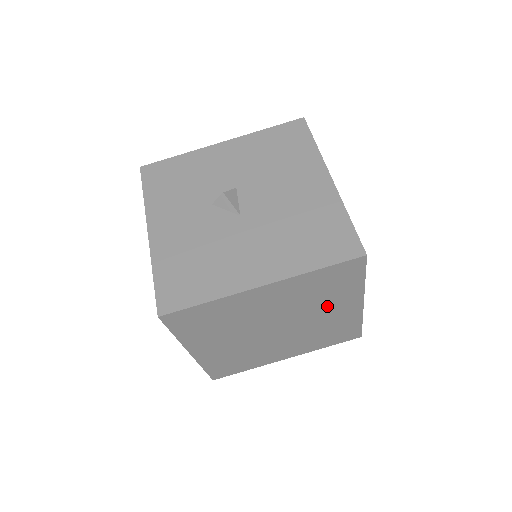
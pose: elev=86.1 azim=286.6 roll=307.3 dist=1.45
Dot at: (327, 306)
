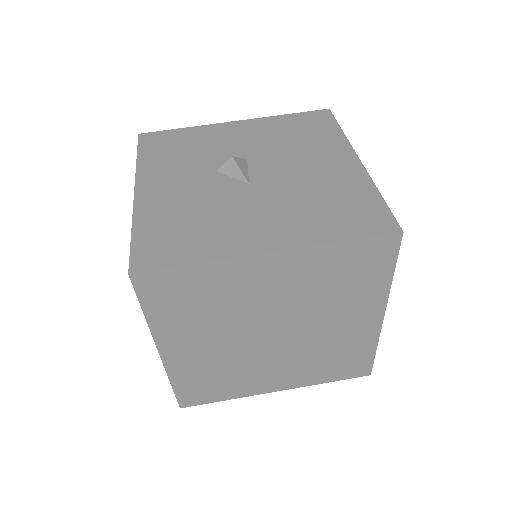
Dot at: (340, 310)
